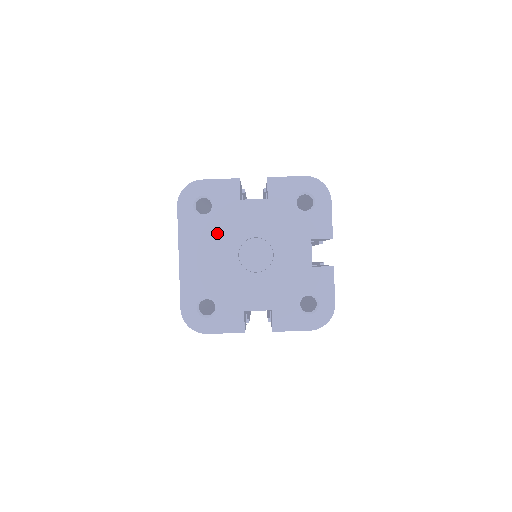
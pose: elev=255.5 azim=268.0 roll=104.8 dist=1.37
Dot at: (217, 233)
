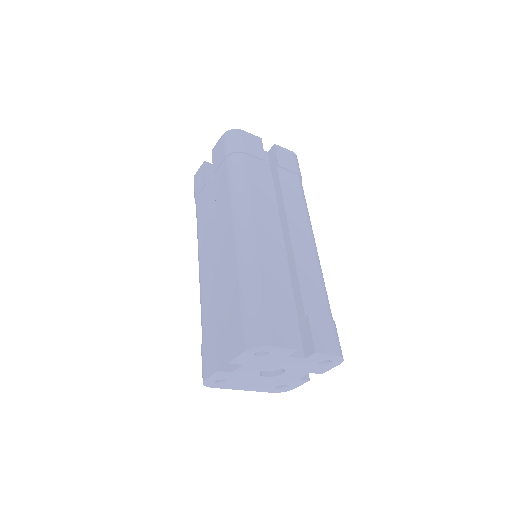
Dot at: (243, 380)
